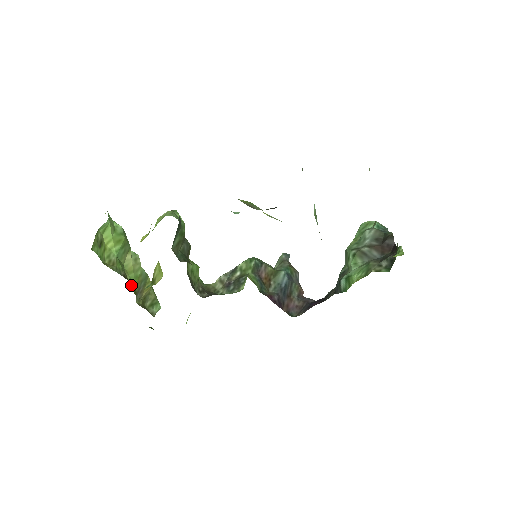
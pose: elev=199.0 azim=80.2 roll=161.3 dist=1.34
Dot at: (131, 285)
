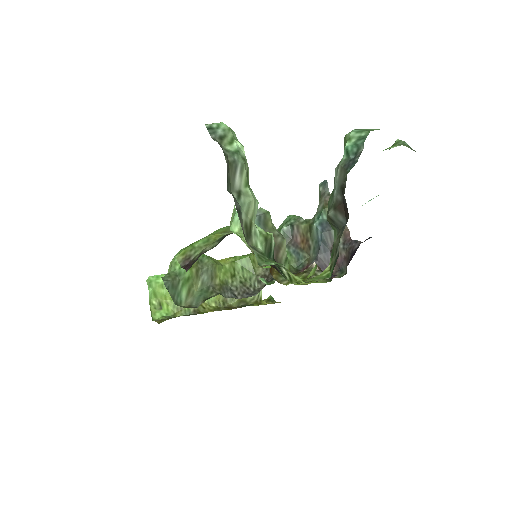
Dot at: (212, 303)
